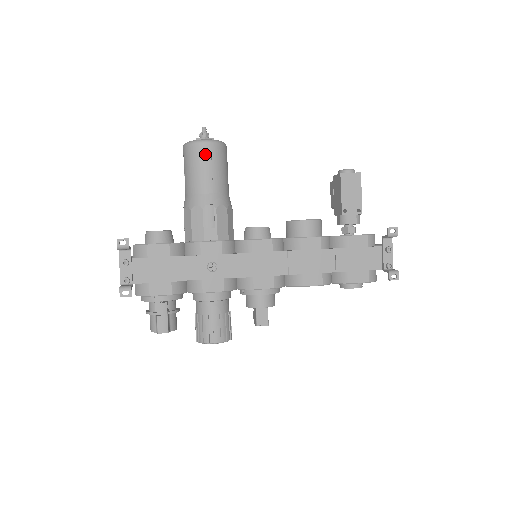
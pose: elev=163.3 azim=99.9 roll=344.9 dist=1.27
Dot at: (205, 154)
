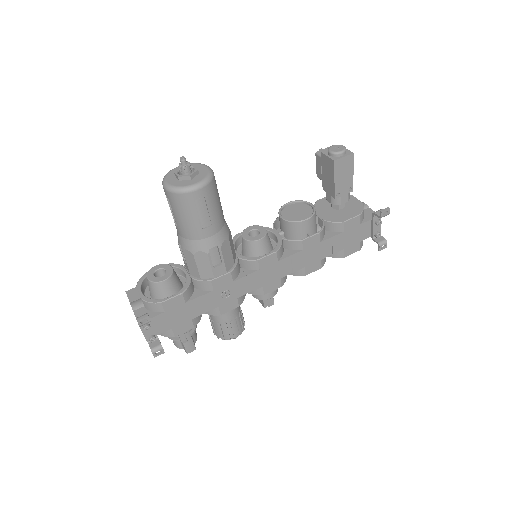
Dot at: (198, 201)
